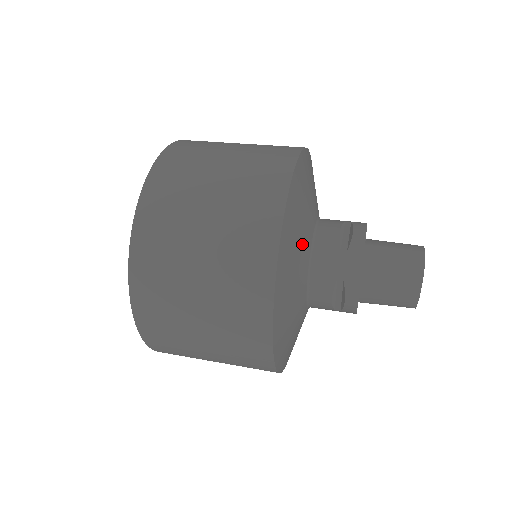
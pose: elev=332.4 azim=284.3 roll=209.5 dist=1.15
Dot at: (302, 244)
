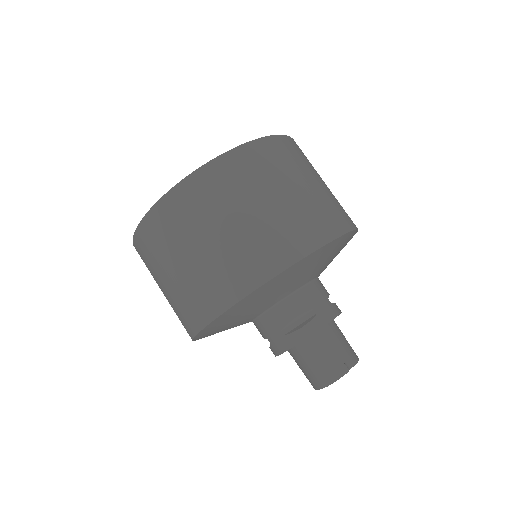
Dot at: (250, 313)
